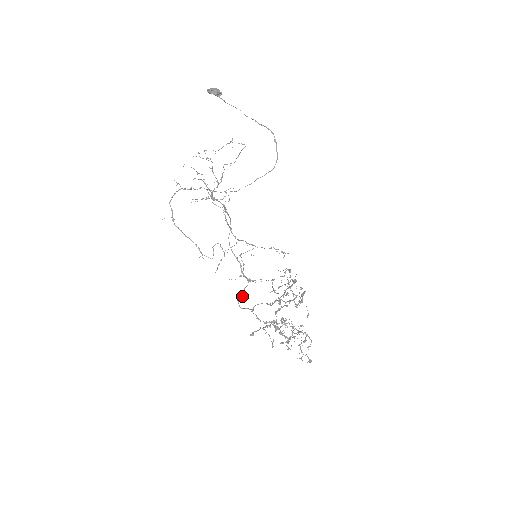
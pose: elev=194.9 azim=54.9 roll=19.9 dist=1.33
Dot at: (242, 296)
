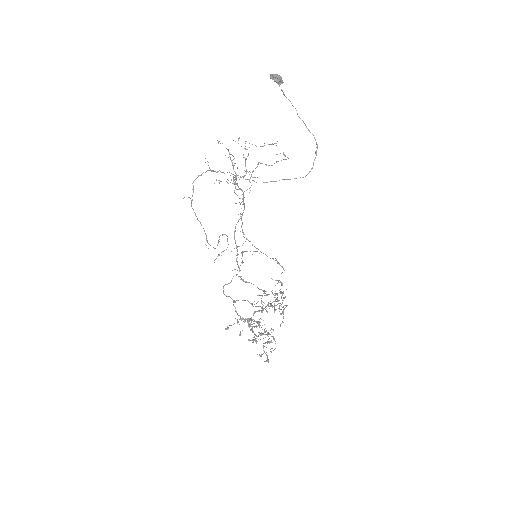
Dot at: (229, 283)
